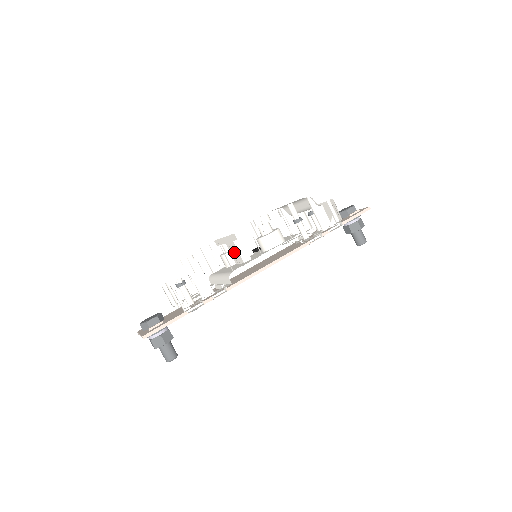
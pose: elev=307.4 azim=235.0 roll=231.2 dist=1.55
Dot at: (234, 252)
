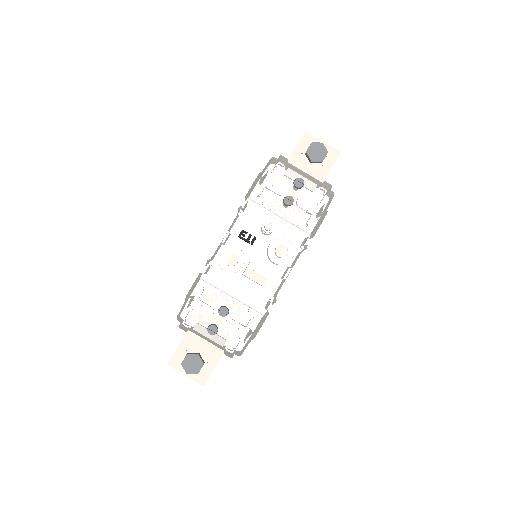
Dot at: (254, 281)
